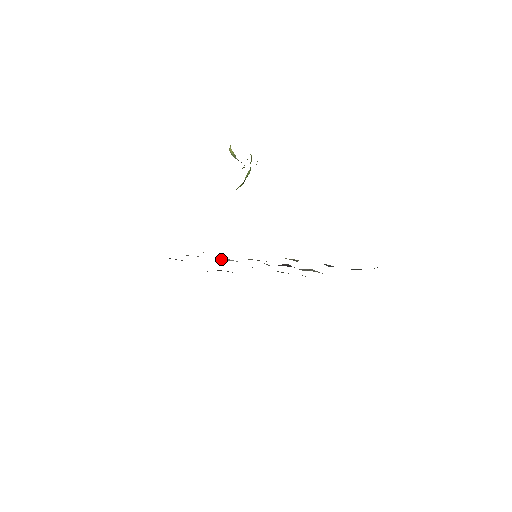
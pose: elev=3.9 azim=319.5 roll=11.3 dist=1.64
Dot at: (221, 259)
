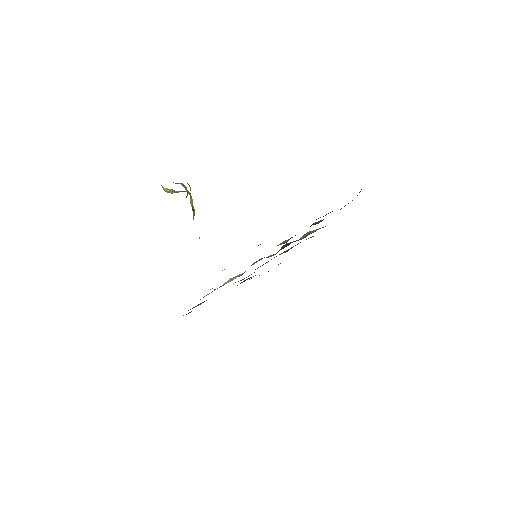
Dot at: occluded
